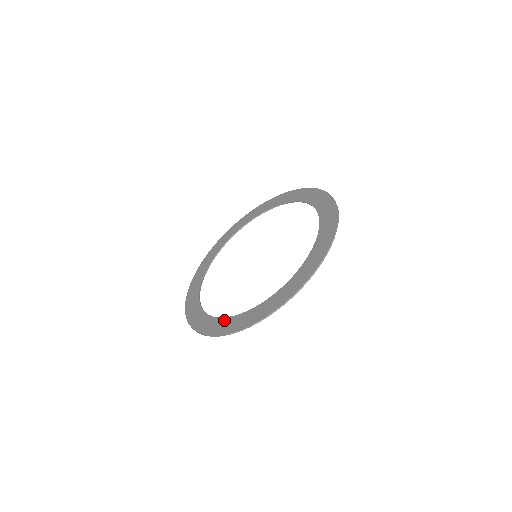
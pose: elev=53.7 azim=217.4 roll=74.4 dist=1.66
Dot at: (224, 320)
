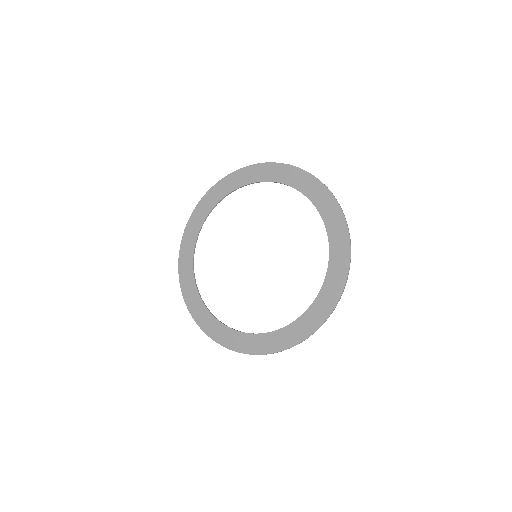
Dot at: (241, 335)
